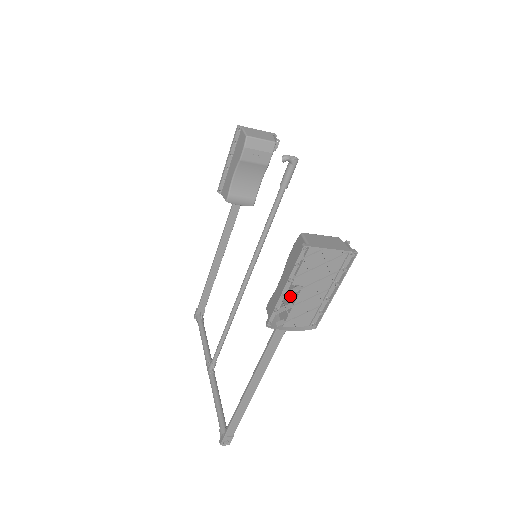
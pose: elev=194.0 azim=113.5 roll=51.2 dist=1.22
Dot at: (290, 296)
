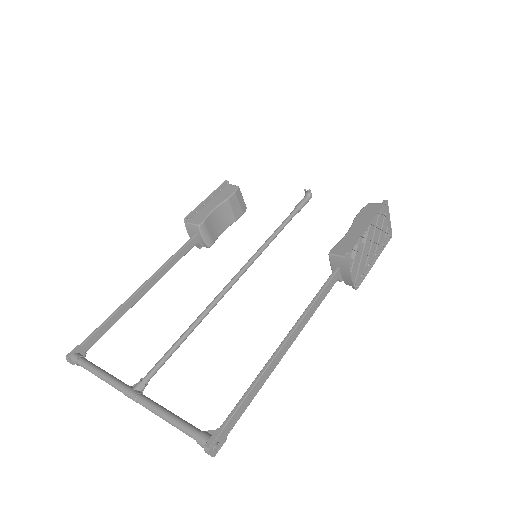
Dot at: occluded
